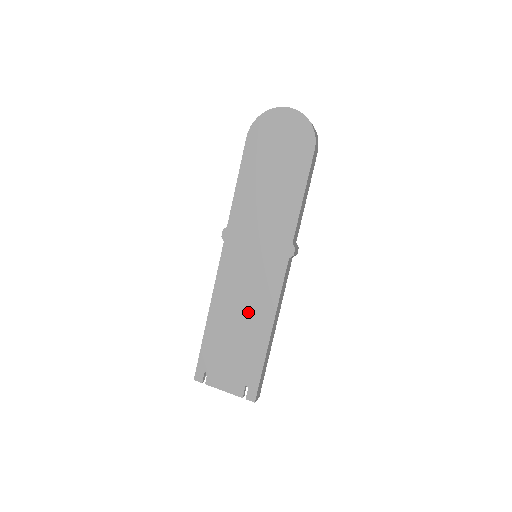
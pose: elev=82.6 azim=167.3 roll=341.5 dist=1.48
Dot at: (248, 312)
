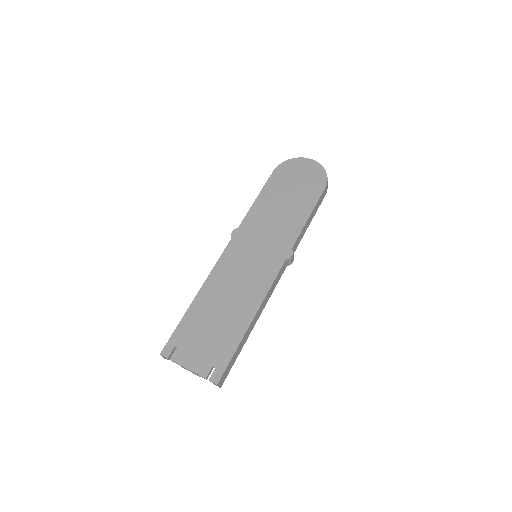
Dot at: (236, 298)
